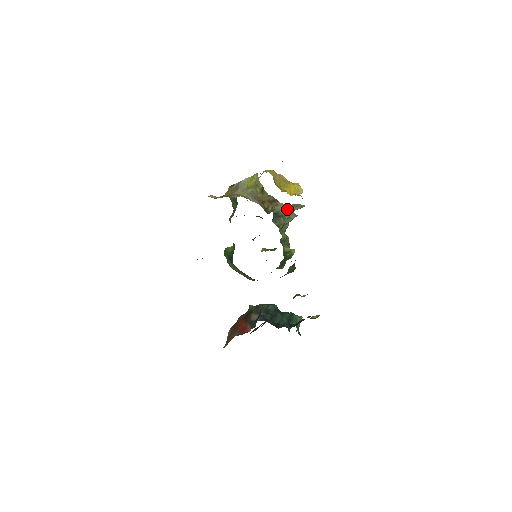
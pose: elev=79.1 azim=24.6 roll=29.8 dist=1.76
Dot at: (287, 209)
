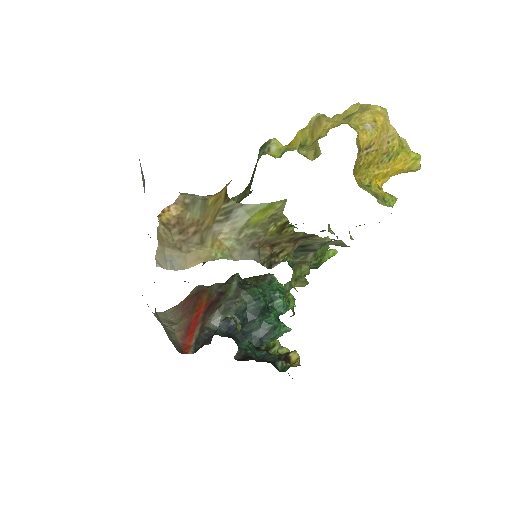
Dot at: occluded
